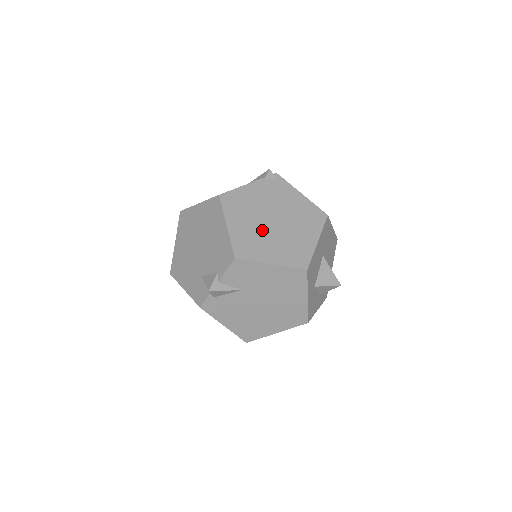
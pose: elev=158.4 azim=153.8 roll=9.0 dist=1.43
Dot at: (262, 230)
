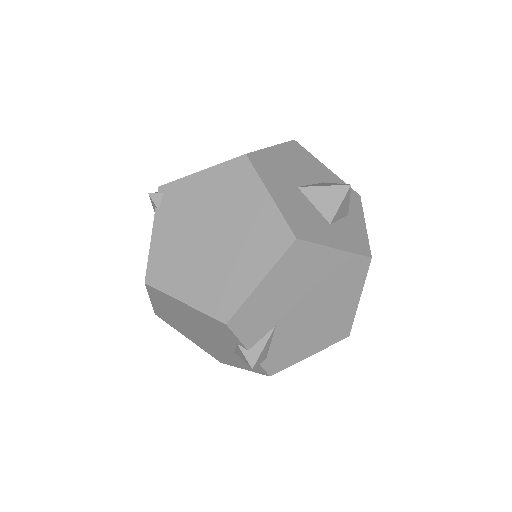
Dot at: (213, 261)
